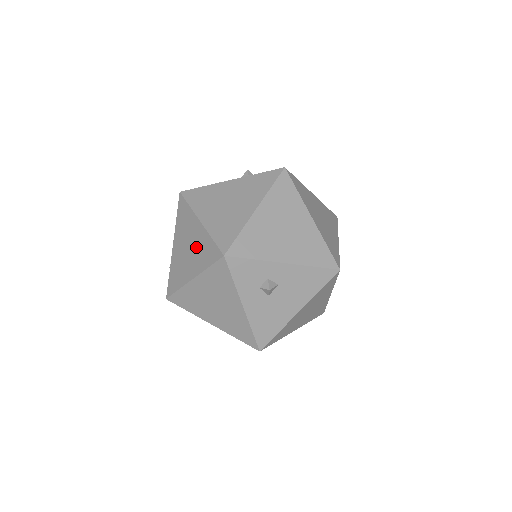
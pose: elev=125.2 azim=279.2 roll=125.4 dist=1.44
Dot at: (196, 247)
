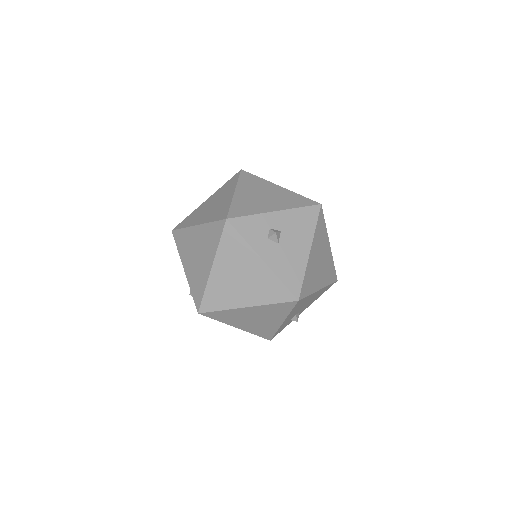
Dot at: (203, 244)
